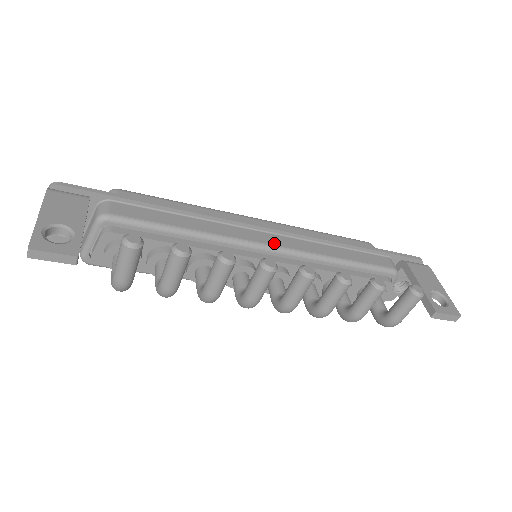
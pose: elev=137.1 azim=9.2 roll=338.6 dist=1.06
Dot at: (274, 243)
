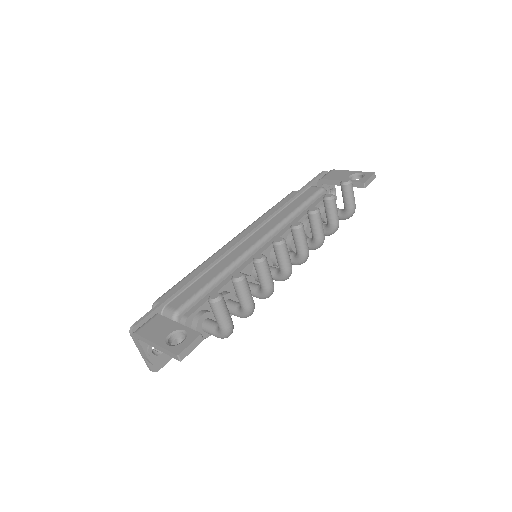
Dot at: (259, 237)
